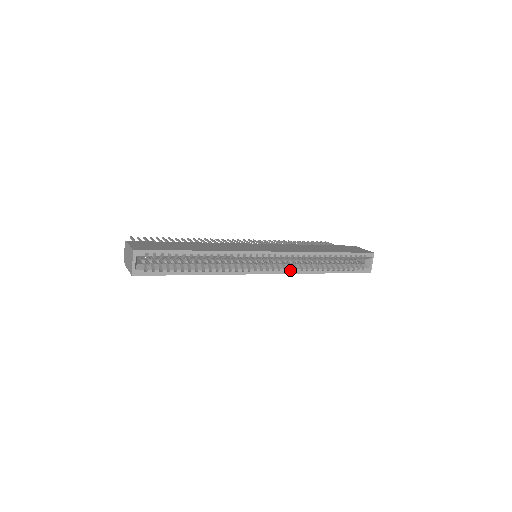
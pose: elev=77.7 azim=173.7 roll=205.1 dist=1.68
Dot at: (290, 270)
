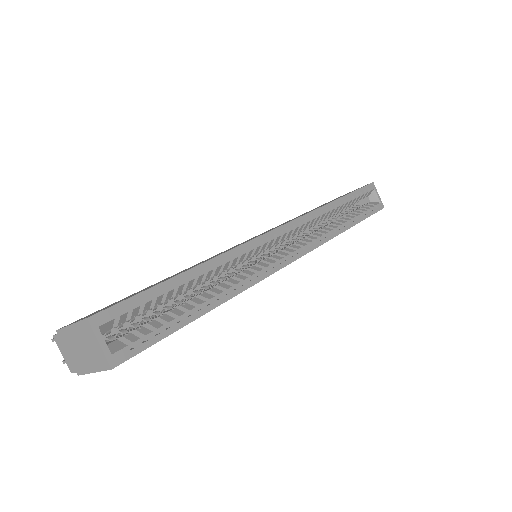
Dot at: (313, 243)
